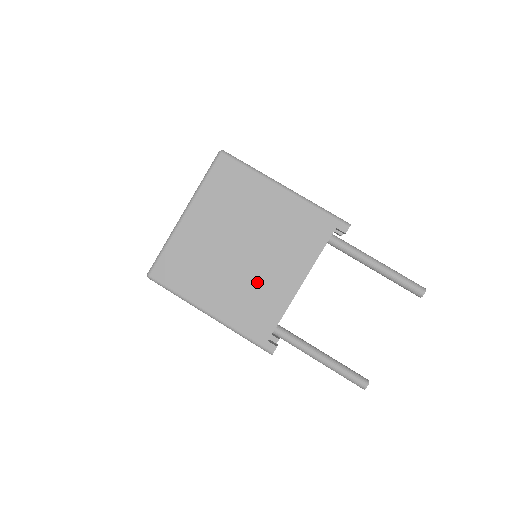
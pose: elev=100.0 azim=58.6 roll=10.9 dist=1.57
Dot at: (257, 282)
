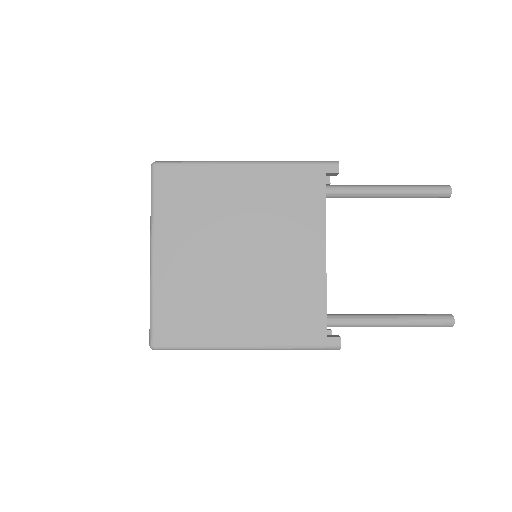
Dot at: (277, 281)
